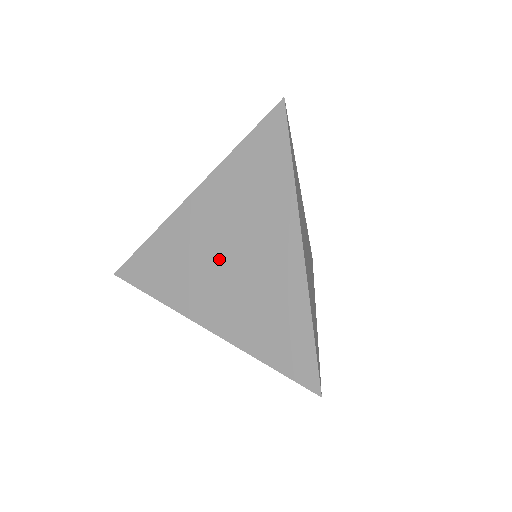
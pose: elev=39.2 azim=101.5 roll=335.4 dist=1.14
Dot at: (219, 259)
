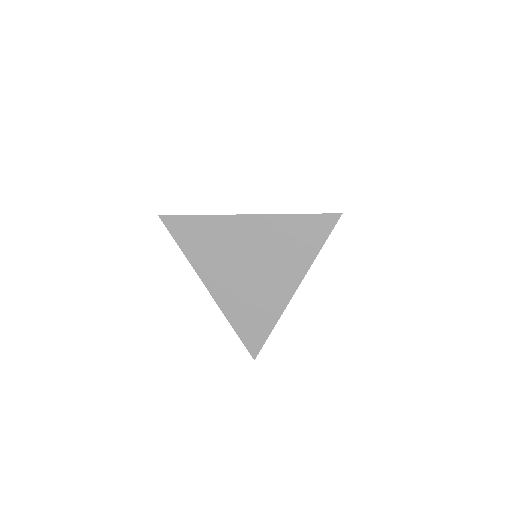
Dot at: (242, 264)
